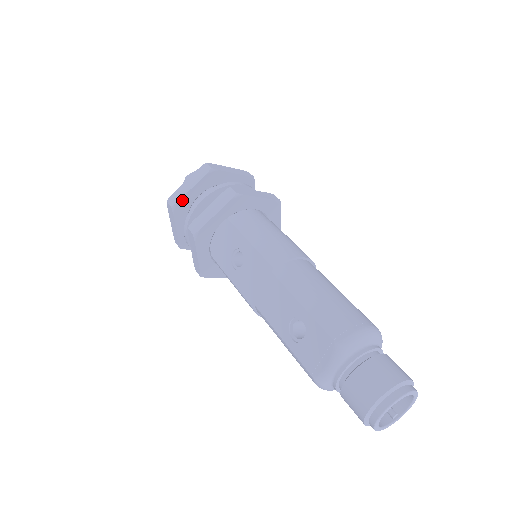
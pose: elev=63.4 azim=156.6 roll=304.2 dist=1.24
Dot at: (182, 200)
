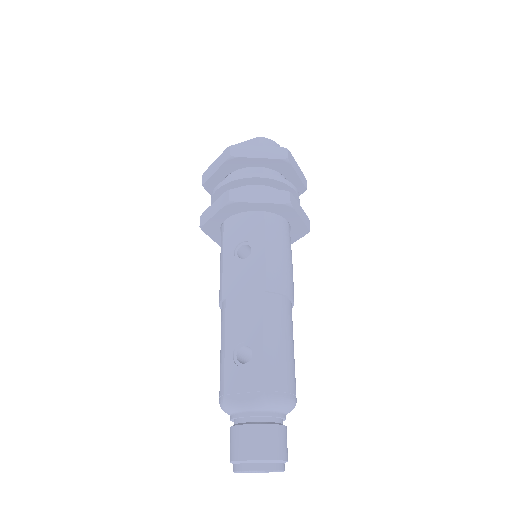
Dot at: (243, 159)
